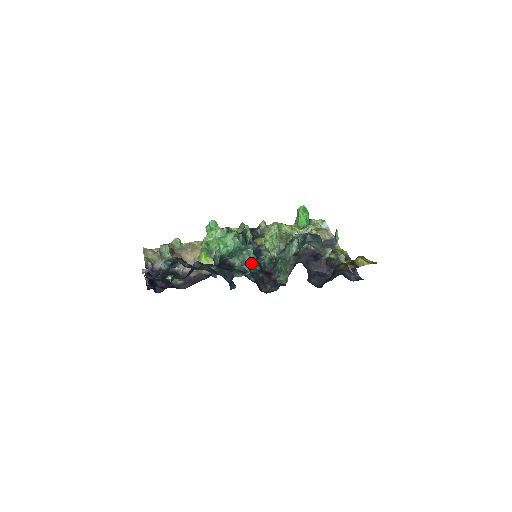
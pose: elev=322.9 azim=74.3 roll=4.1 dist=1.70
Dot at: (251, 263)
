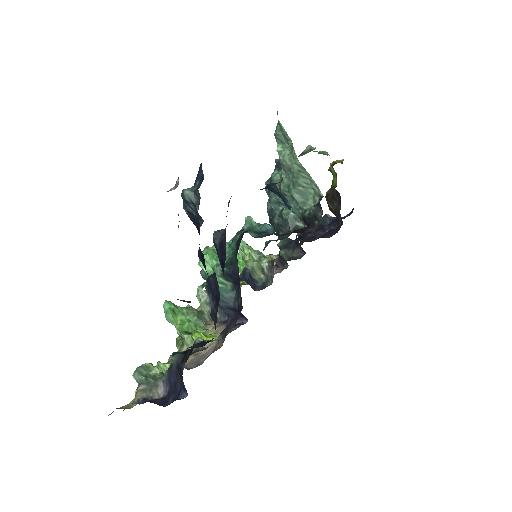
Dot at: (265, 224)
